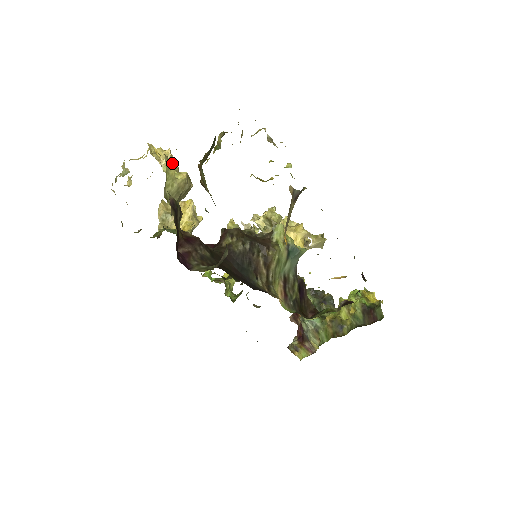
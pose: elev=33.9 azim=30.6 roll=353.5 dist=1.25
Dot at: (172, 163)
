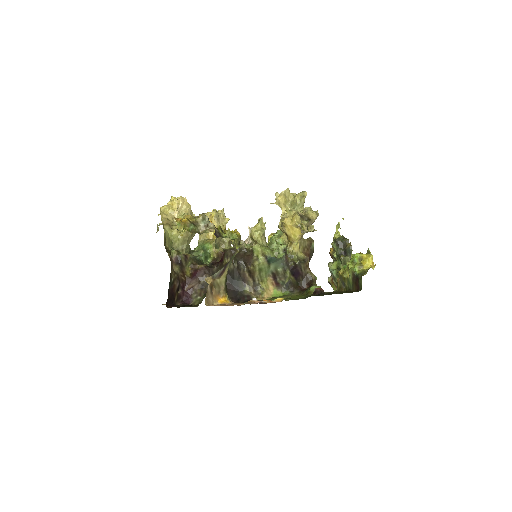
Dot at: (185, 206)
